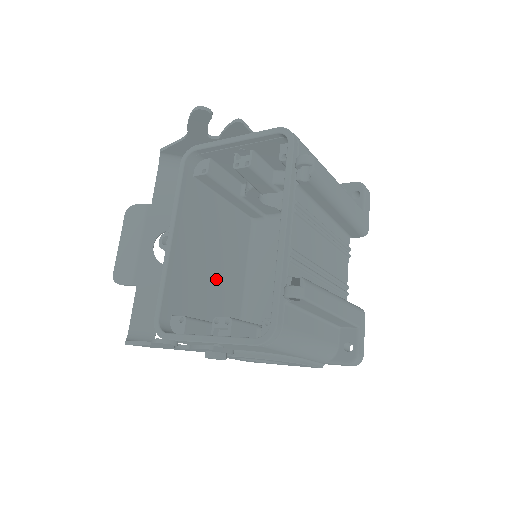
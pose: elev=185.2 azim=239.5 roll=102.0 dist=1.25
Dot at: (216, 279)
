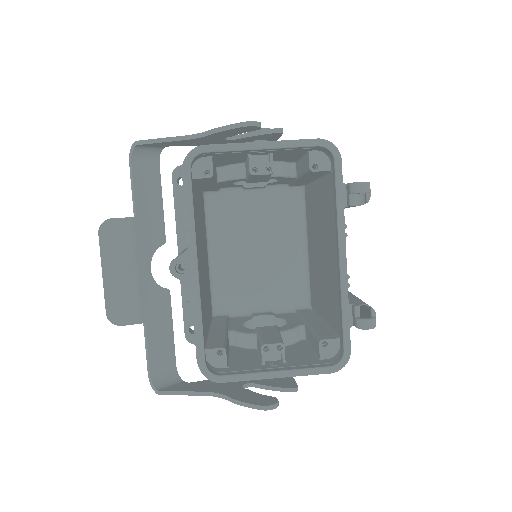
Dot at: (205, 281)
